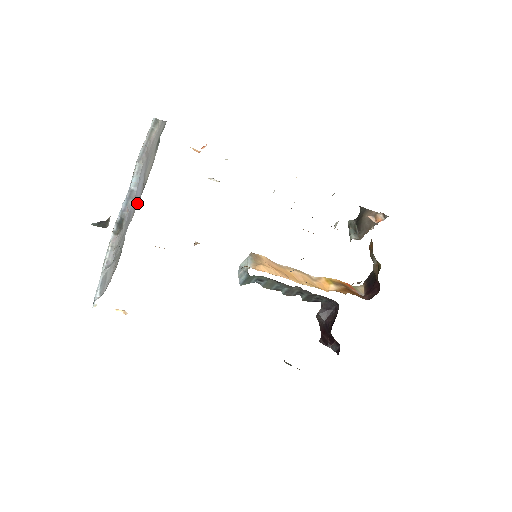
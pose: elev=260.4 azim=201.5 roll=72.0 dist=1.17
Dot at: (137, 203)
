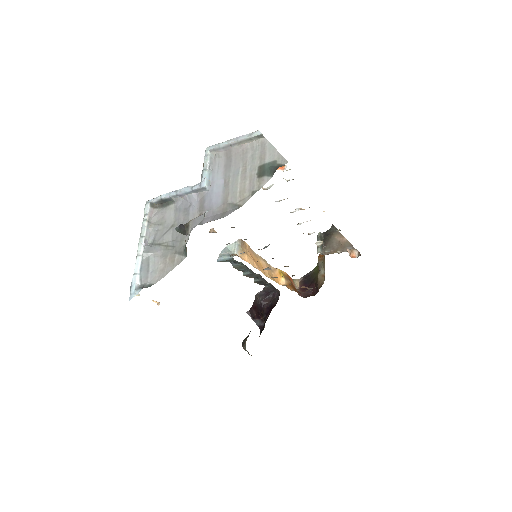
Dot at: (211, 209)
